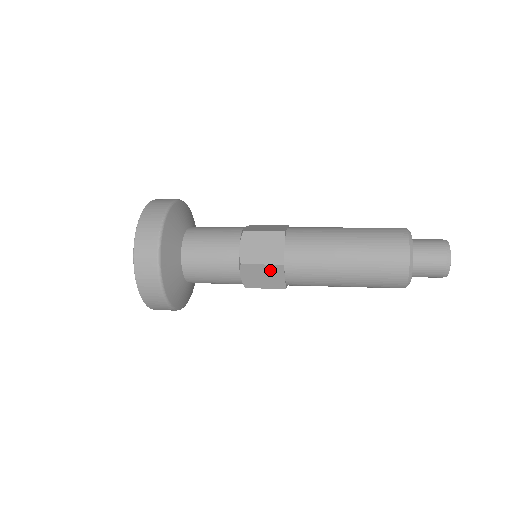
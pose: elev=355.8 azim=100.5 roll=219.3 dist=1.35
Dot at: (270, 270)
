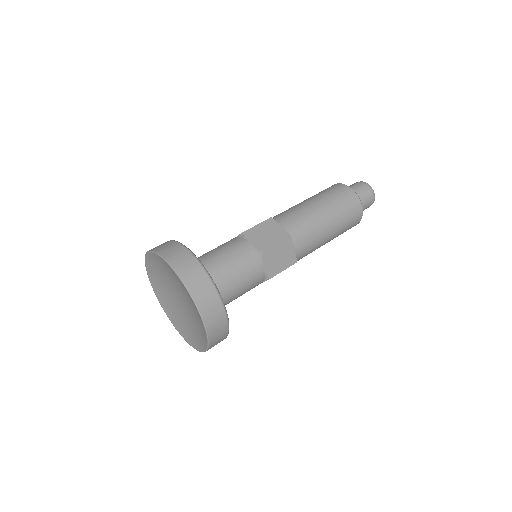
Dot at: occluded
